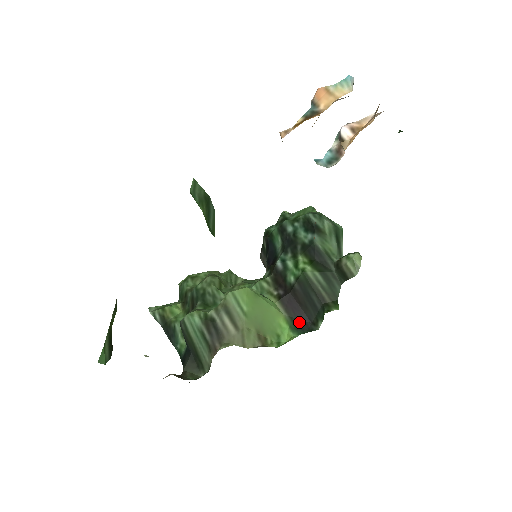
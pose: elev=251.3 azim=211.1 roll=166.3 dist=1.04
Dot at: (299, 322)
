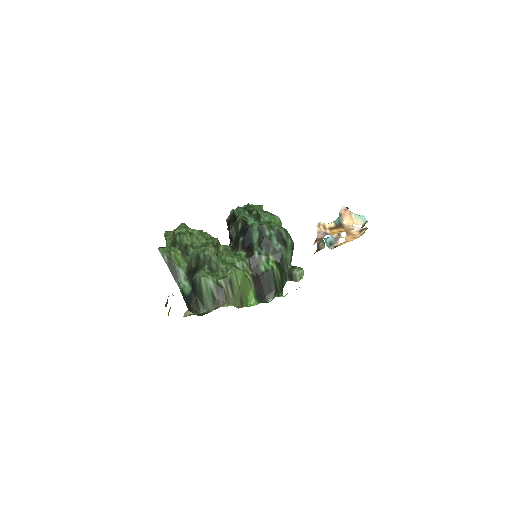
Dot at: (259, 295)
